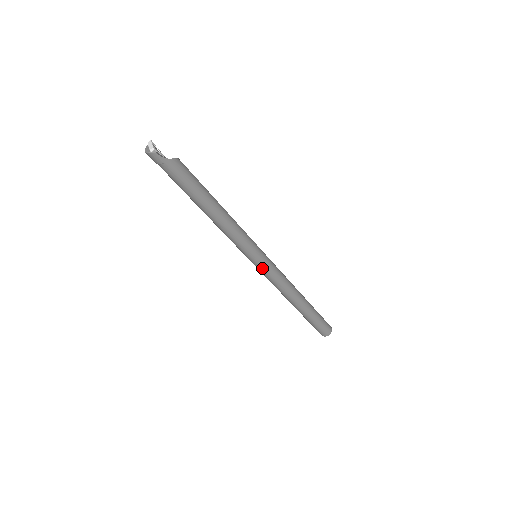
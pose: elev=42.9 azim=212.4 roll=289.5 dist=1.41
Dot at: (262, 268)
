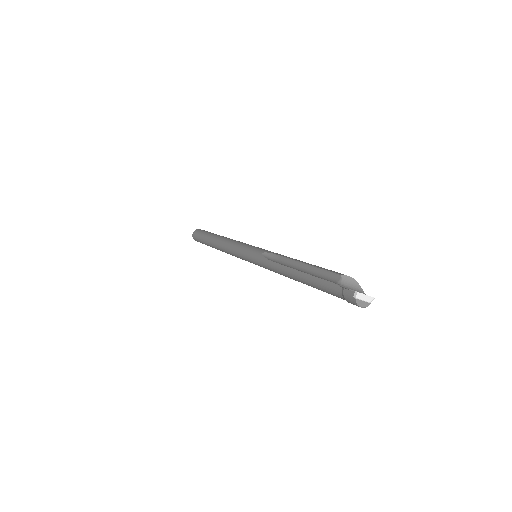
Dot at: occluded
